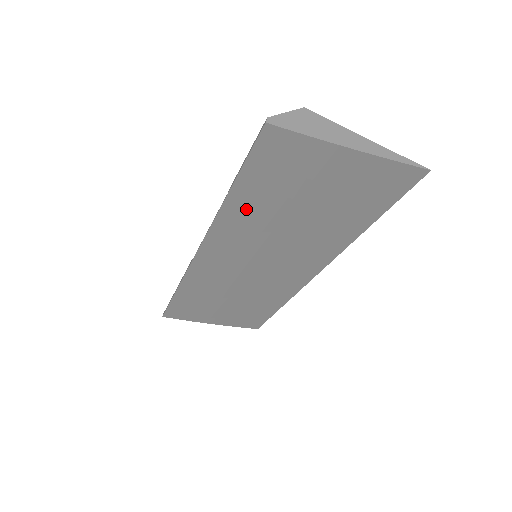
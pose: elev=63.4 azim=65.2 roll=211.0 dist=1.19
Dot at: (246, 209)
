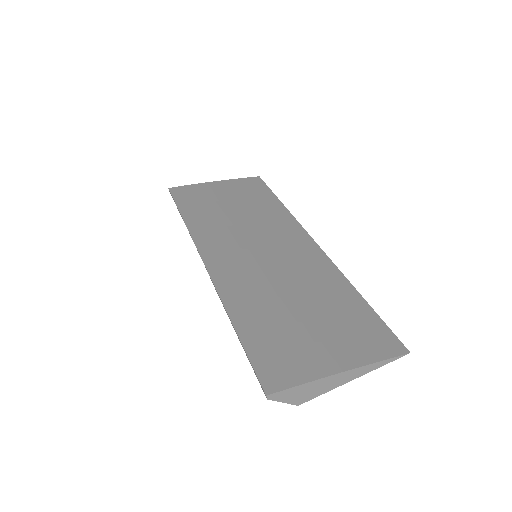
Dot at: (201, 220)
